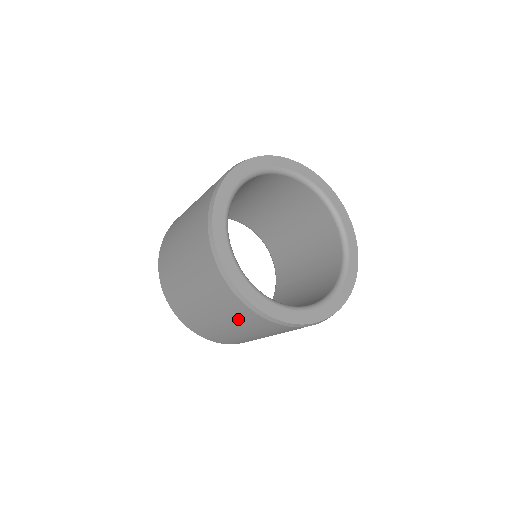
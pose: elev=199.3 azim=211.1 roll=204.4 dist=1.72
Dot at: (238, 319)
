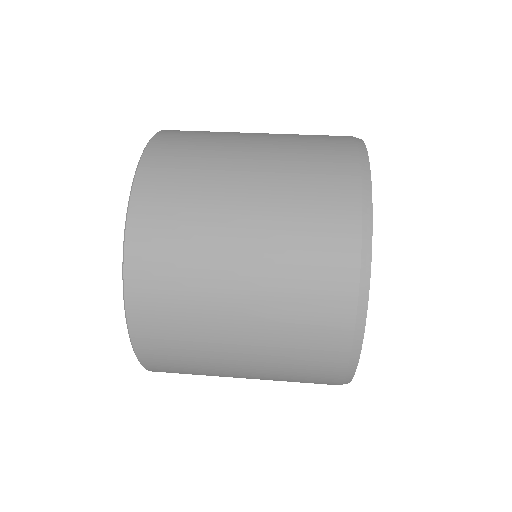
Dot at: (292, 373)
